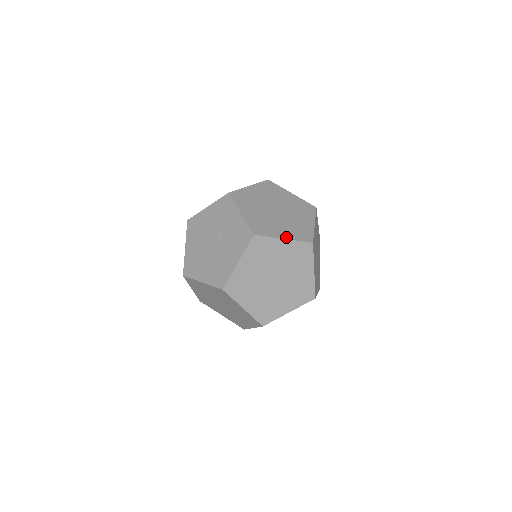
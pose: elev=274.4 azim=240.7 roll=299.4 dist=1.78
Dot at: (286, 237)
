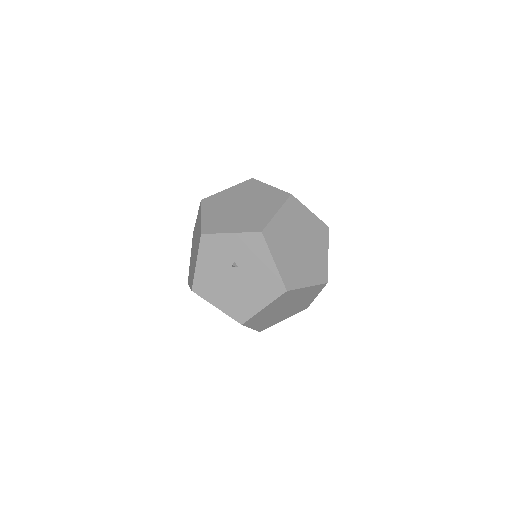
Dot at: (276, 210)
